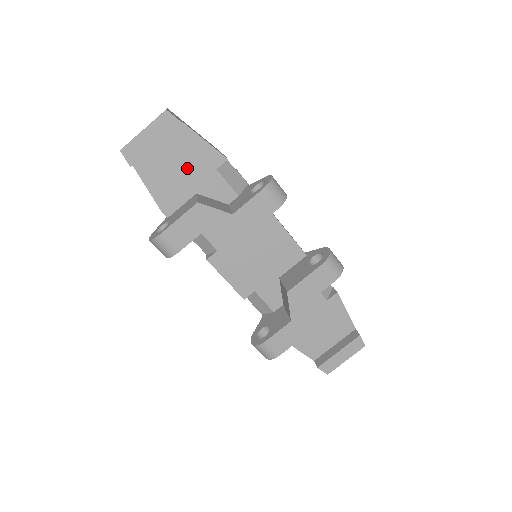
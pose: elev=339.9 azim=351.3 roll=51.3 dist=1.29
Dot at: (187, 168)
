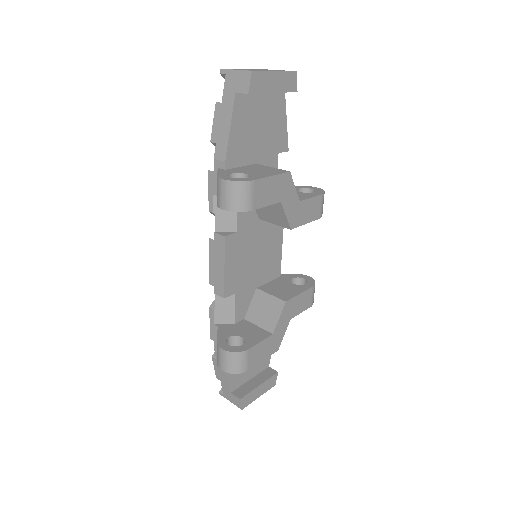
Dot at: (264, 134)
